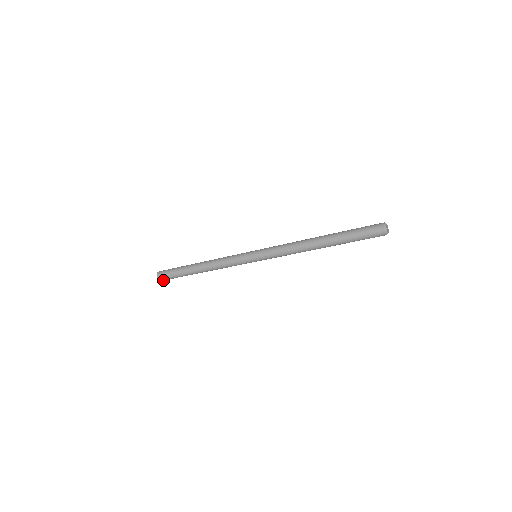
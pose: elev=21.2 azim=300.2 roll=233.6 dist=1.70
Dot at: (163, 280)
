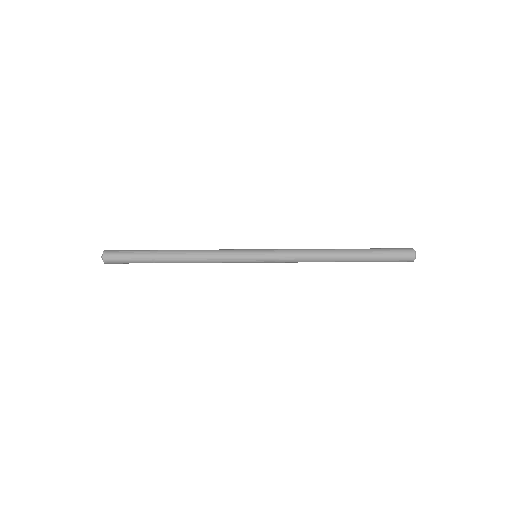
Dot at: occluded
